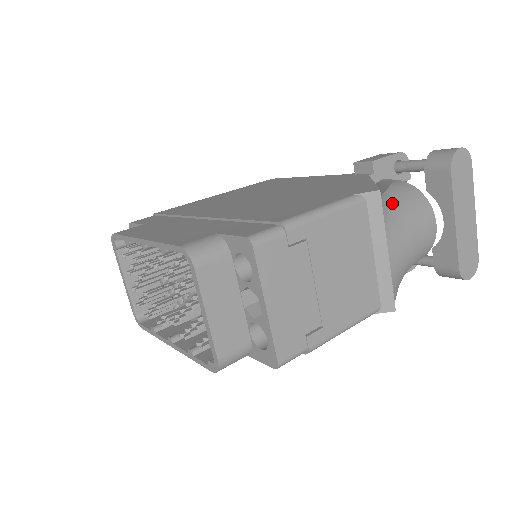
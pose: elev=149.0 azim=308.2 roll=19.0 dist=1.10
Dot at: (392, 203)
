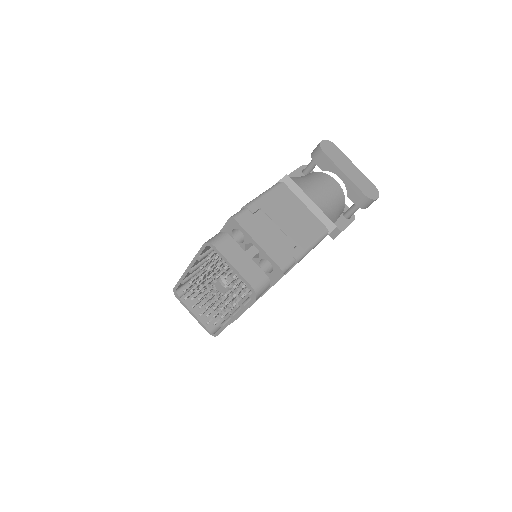
Dot at: (301, 180)
